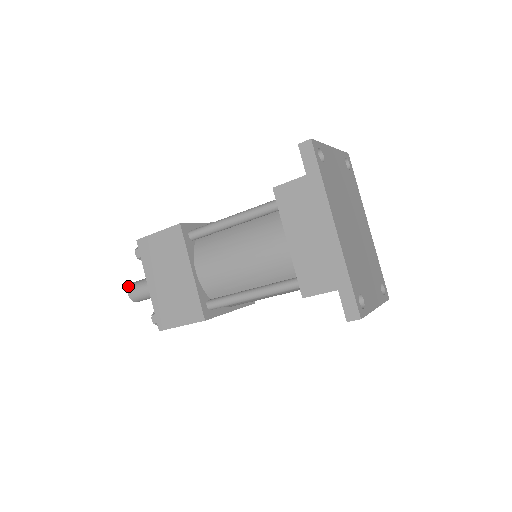
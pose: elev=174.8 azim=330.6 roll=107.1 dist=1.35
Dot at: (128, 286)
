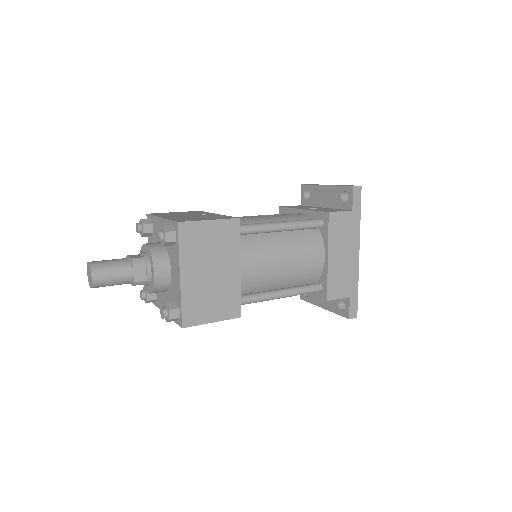
Dot at: (91, 267)
